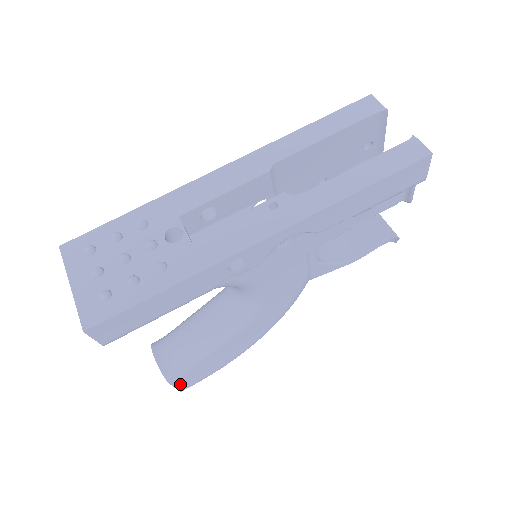
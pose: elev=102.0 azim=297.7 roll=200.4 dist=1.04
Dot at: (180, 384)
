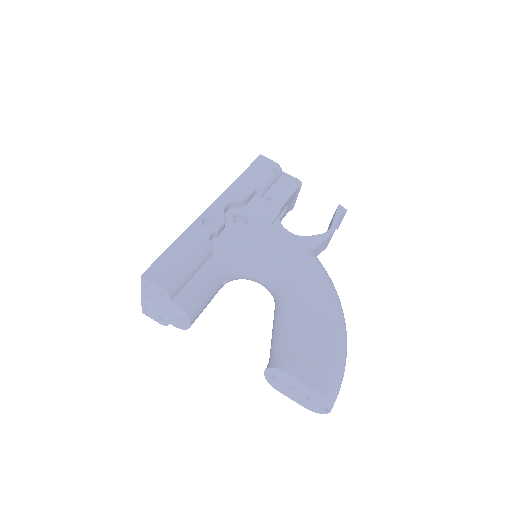
Dot at: (305, 377)
